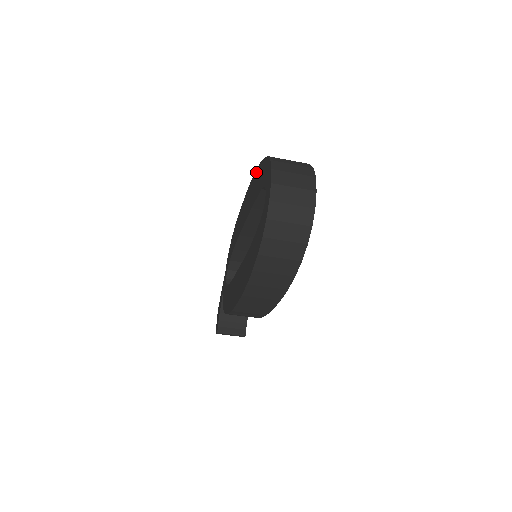
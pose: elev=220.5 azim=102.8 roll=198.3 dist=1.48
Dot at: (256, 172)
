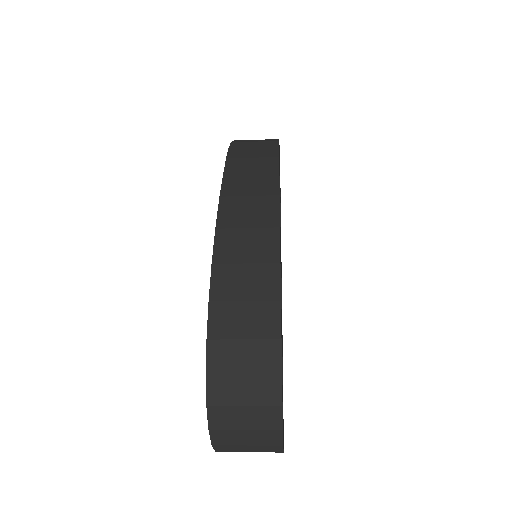
Dot at: (211, 273)
